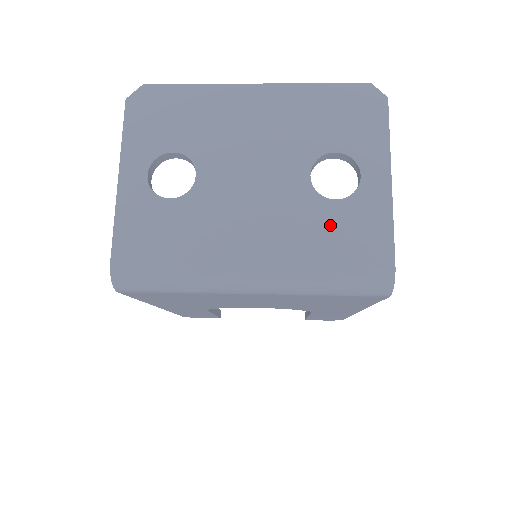
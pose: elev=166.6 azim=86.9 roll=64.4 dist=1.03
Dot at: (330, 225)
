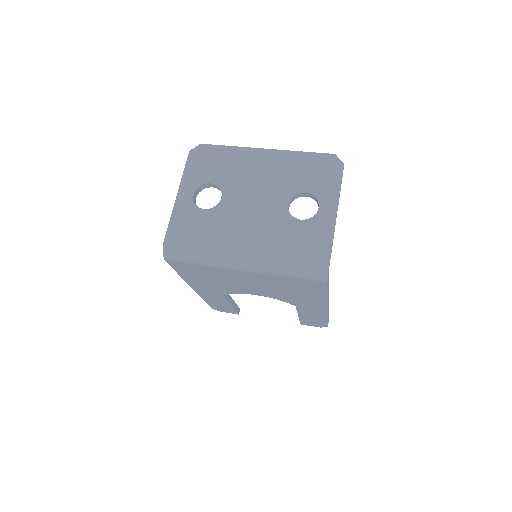
Dot at: (295, 234)
